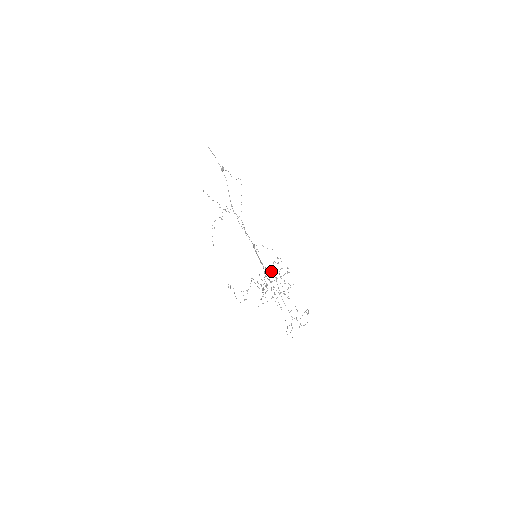
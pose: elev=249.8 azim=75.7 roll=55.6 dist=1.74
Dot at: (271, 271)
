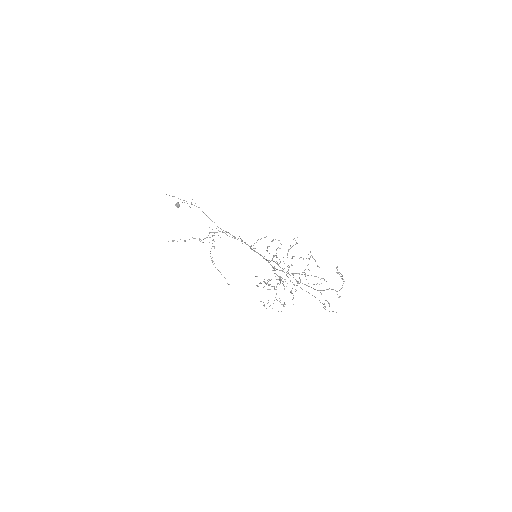
Dot at: occluded
